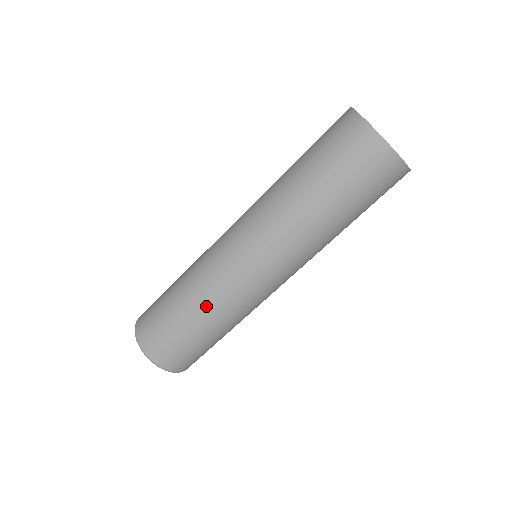
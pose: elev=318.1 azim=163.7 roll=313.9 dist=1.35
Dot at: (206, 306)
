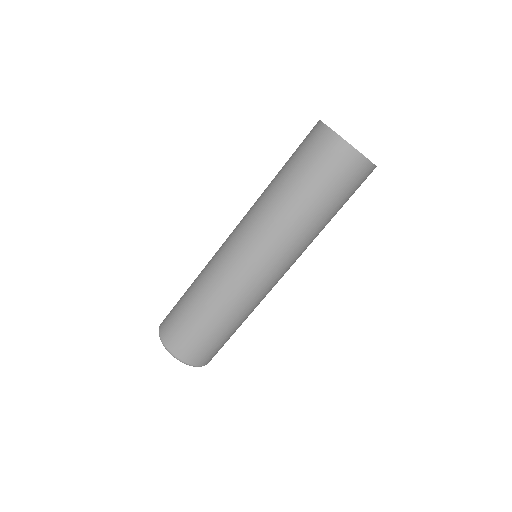
Dot at: (230, 312)
